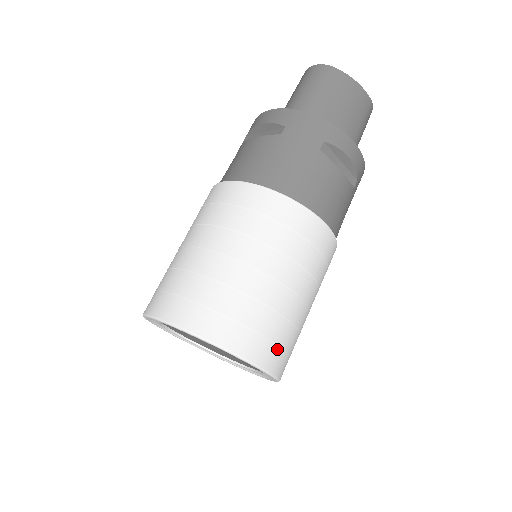
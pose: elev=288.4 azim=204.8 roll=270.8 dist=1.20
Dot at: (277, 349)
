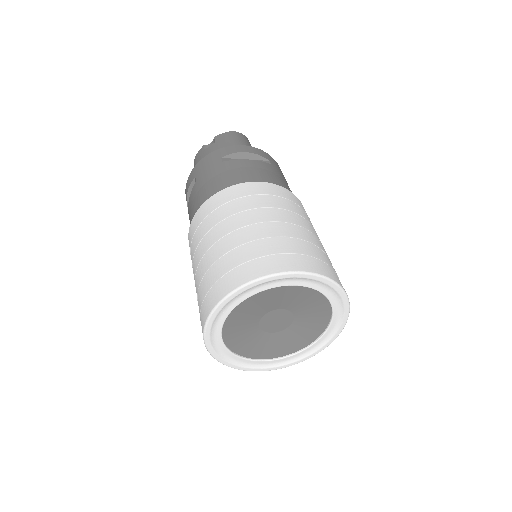
Dot at: occluded
